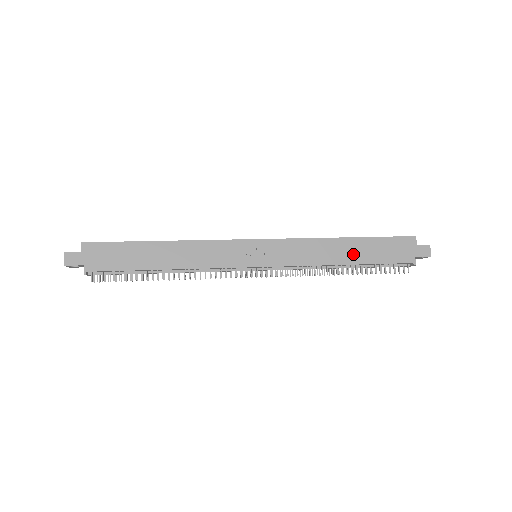
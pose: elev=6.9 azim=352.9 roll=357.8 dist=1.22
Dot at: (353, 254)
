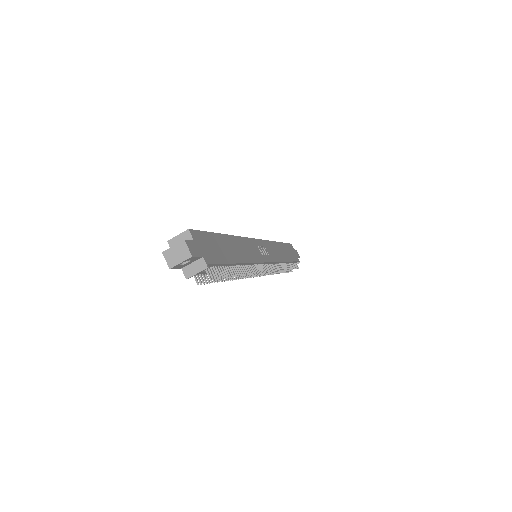
Dot at: (285, 254)
